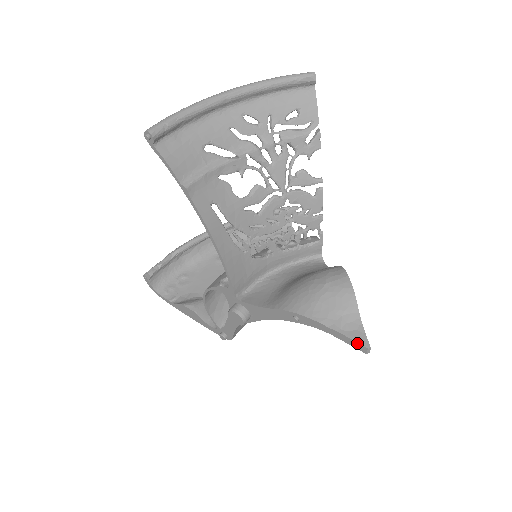
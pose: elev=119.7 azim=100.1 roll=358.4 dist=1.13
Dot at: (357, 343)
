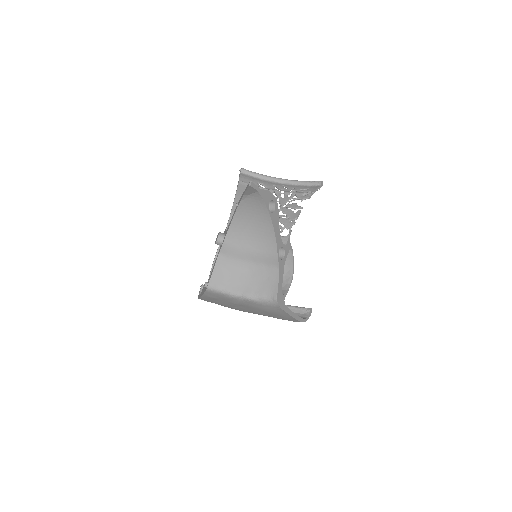
Dot at: occluded
